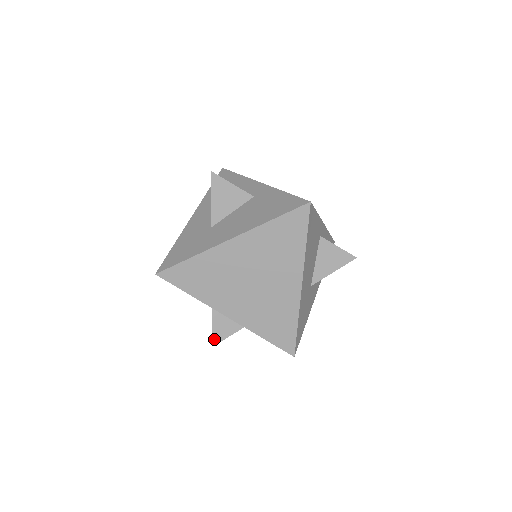
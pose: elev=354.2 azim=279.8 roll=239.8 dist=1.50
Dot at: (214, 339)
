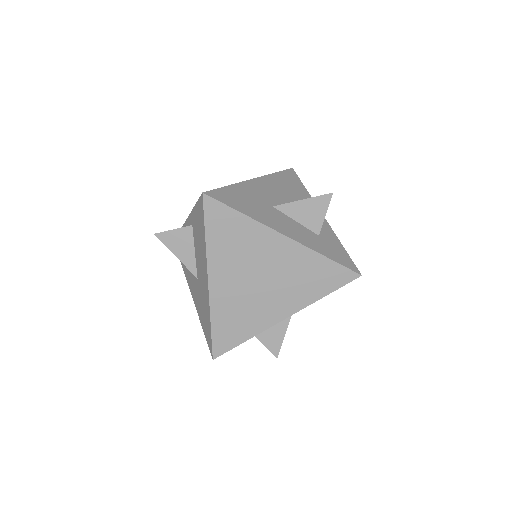
Dot at: (161, 234)
